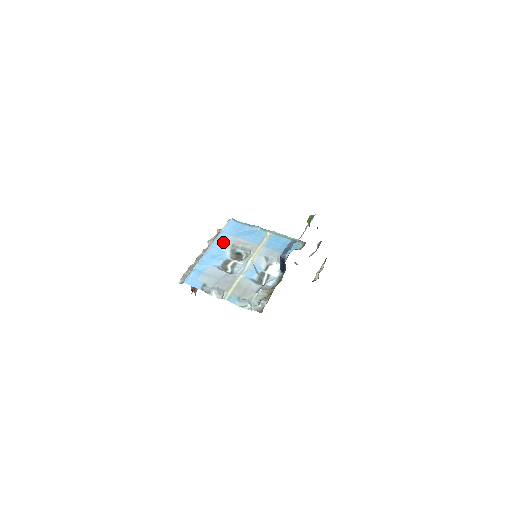
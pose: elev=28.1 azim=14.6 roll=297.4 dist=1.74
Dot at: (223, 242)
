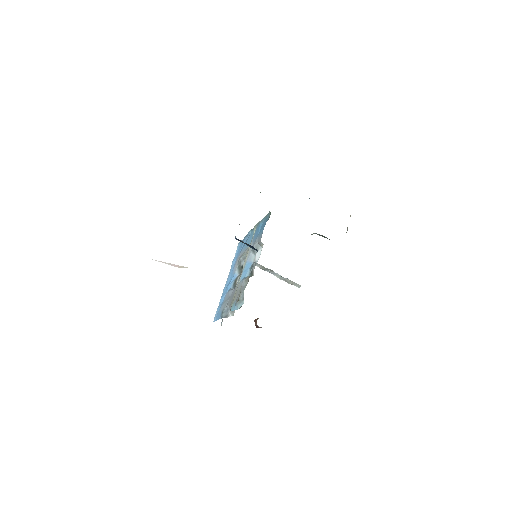
Dot at: (234, 266)
